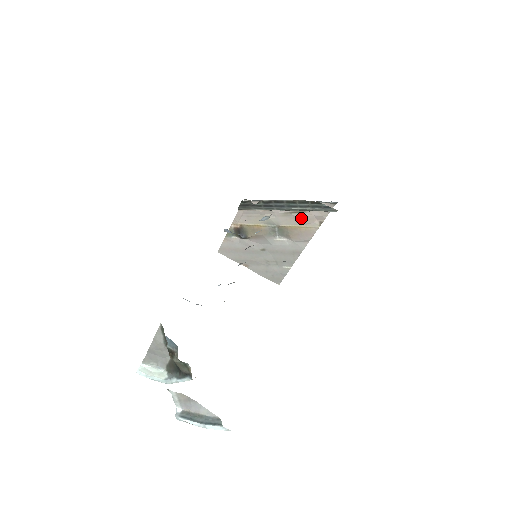
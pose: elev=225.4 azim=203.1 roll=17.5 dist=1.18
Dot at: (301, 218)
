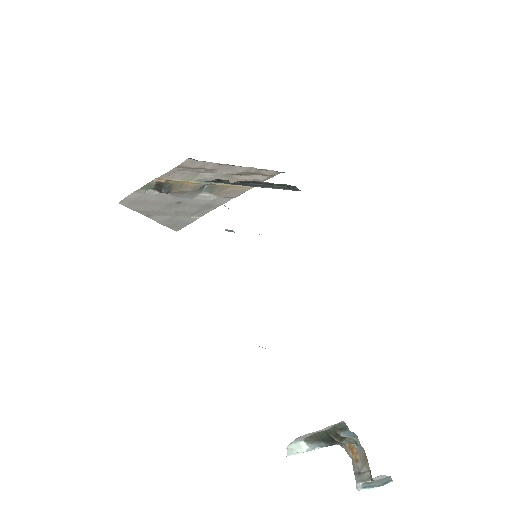
Dot at: (241, 180)
